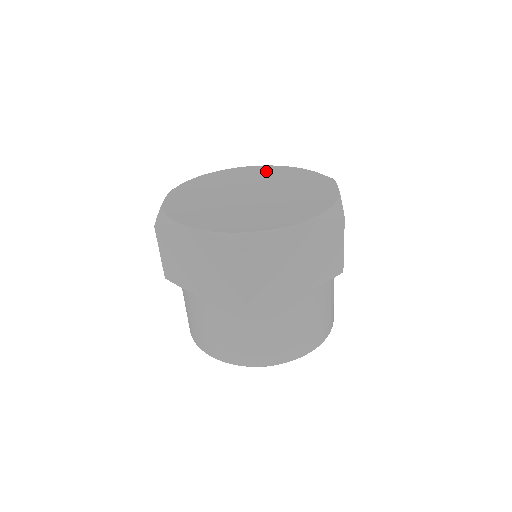
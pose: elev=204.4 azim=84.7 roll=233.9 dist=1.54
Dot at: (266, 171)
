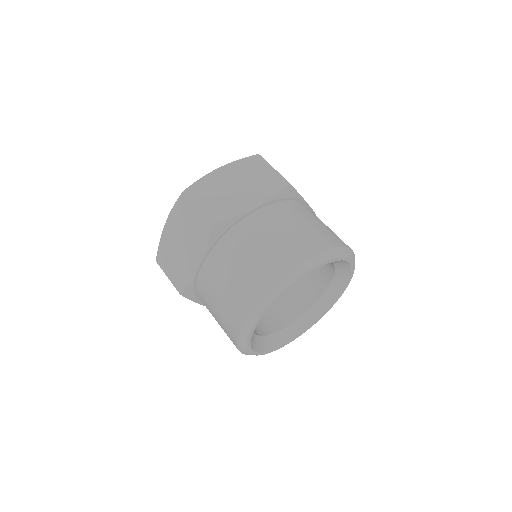
Dot at: occluded
